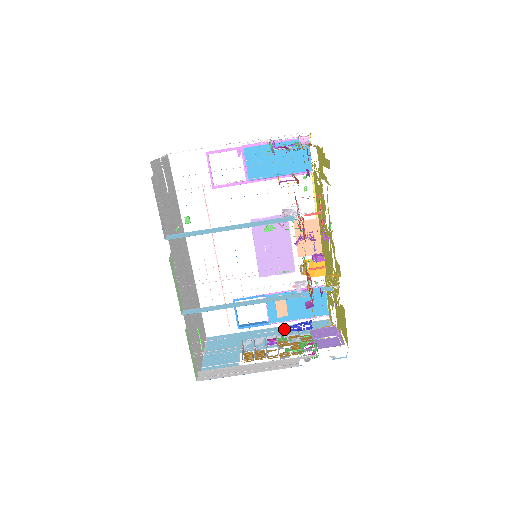
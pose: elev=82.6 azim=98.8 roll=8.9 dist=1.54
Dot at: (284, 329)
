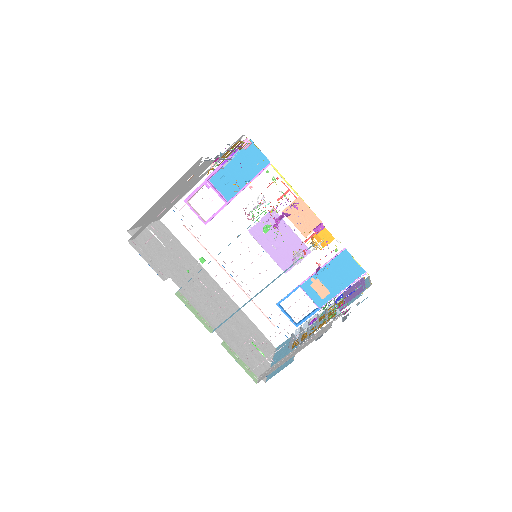
Dot at: occluded
